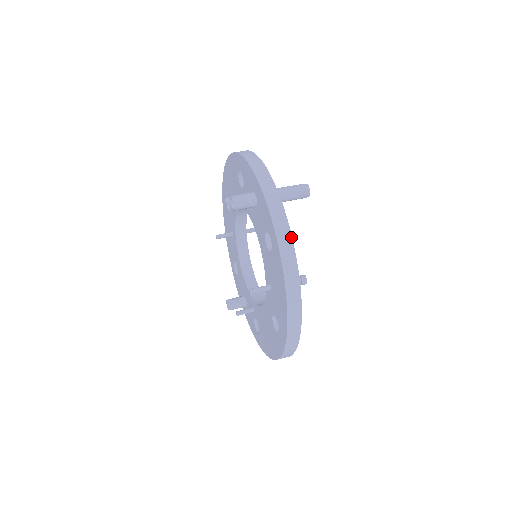
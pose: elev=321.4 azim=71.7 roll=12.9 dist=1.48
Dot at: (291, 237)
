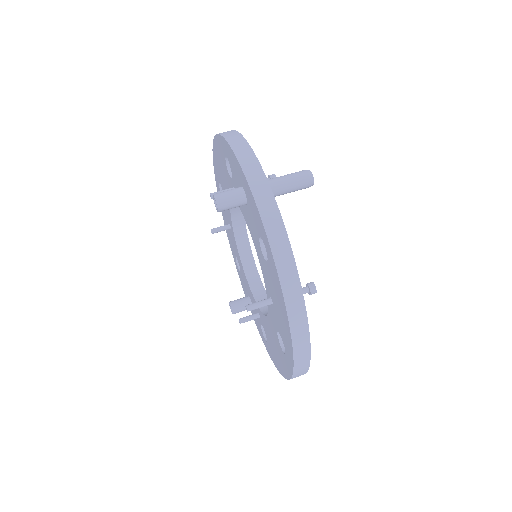
Dot at: (290, 246)
